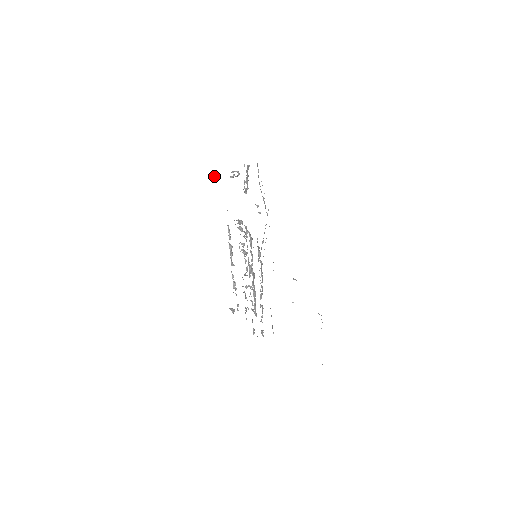
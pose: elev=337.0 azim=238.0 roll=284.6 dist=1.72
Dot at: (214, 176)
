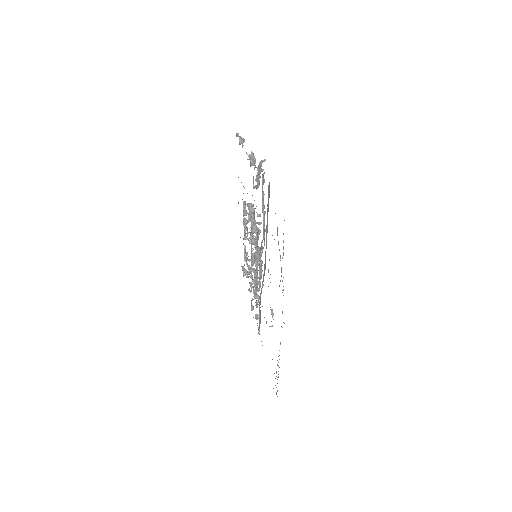
Dot at: (240, 141)
